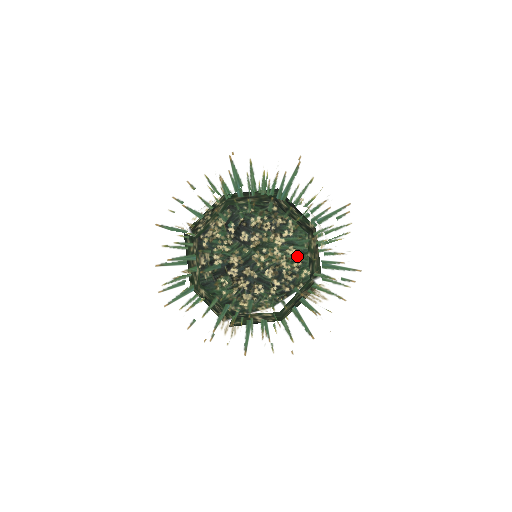
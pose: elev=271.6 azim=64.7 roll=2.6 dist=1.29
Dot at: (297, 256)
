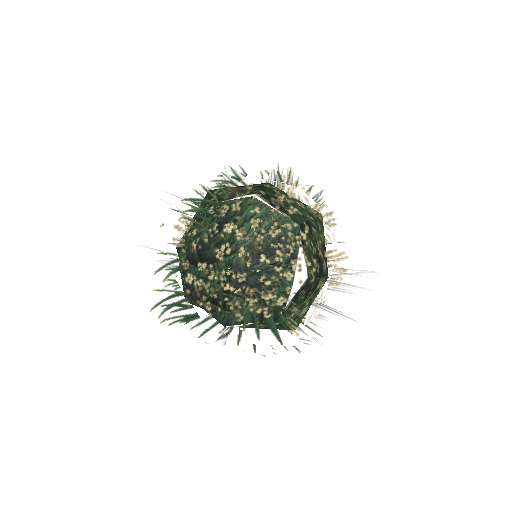
Dot at: occluded
